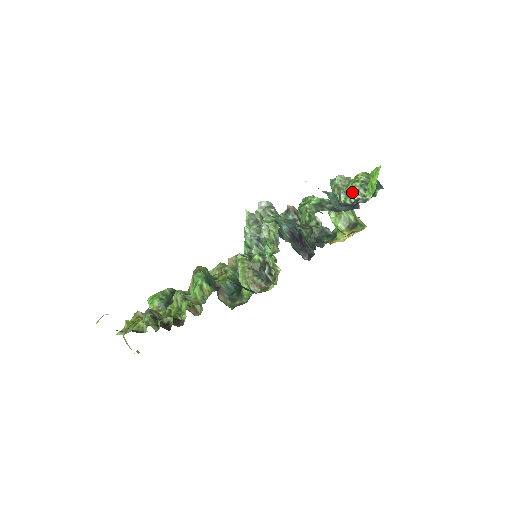
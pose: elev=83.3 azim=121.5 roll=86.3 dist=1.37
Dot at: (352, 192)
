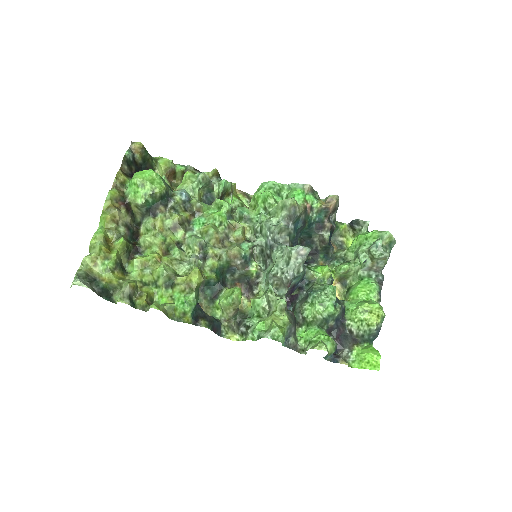
Dot at: (357, 323)
